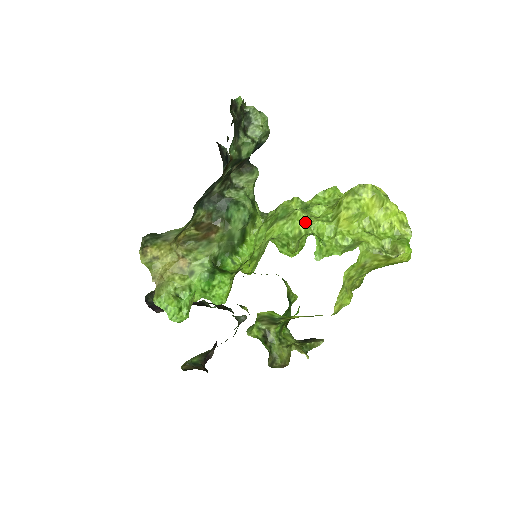
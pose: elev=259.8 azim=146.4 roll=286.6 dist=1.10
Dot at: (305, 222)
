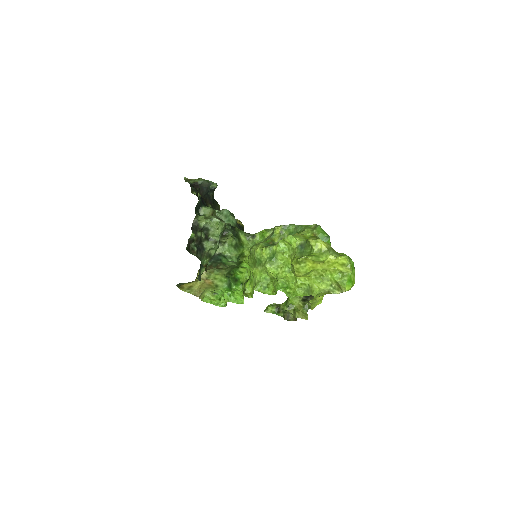
Dot at: (274, 273)
